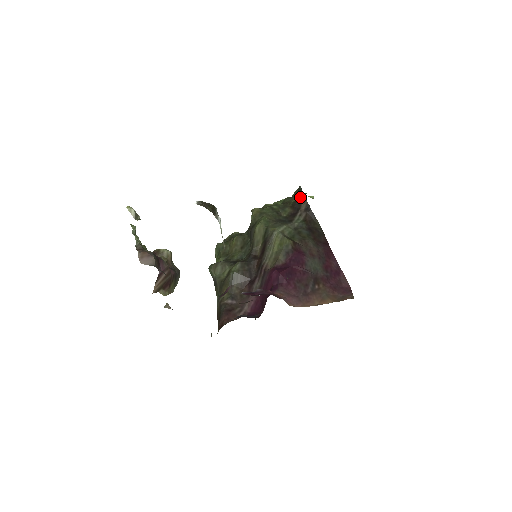
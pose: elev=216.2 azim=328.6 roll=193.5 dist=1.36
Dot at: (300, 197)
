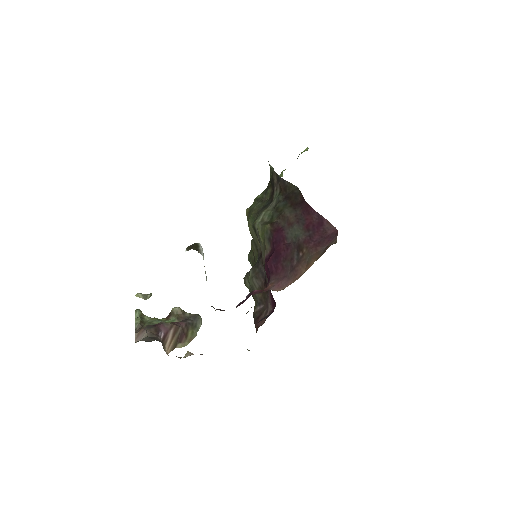
Dot at: (271, 172)
